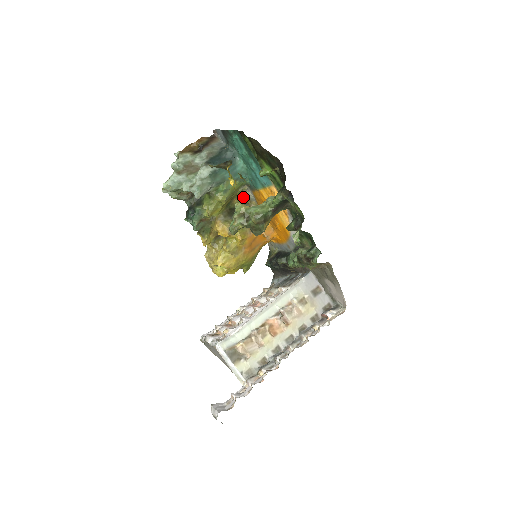
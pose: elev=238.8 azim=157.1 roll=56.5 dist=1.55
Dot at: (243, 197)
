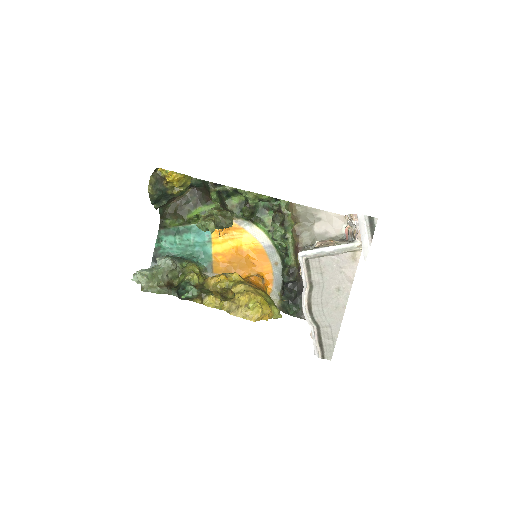
Dot at: occluded
